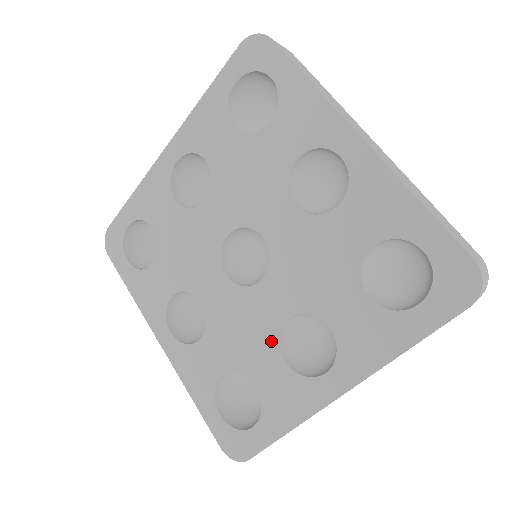
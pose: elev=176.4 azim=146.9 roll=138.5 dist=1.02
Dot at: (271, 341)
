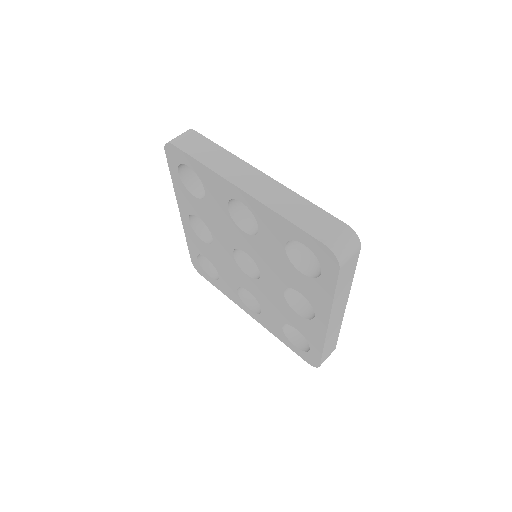
Dot at: (285, 305)
